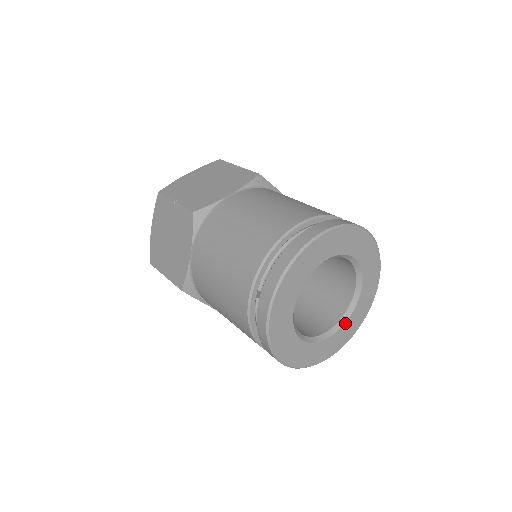
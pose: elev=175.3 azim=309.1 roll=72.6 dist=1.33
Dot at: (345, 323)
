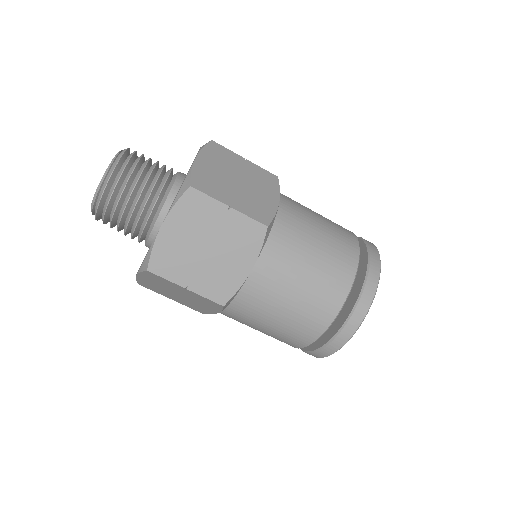
Dot at: occluded
